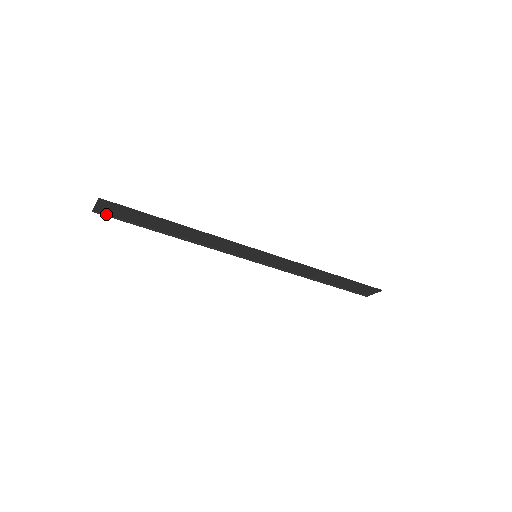
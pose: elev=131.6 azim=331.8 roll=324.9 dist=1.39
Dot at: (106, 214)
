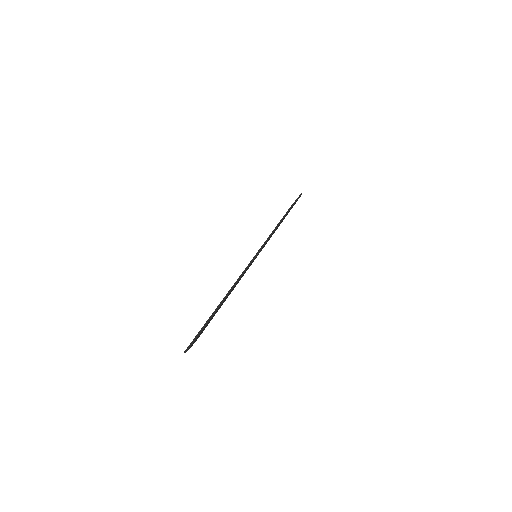
Dot at: (190, 344)
